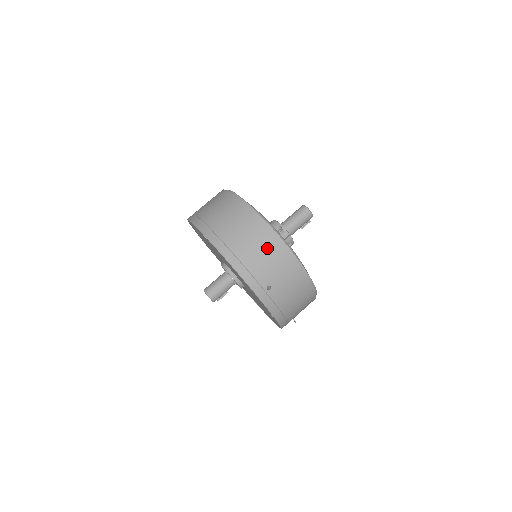
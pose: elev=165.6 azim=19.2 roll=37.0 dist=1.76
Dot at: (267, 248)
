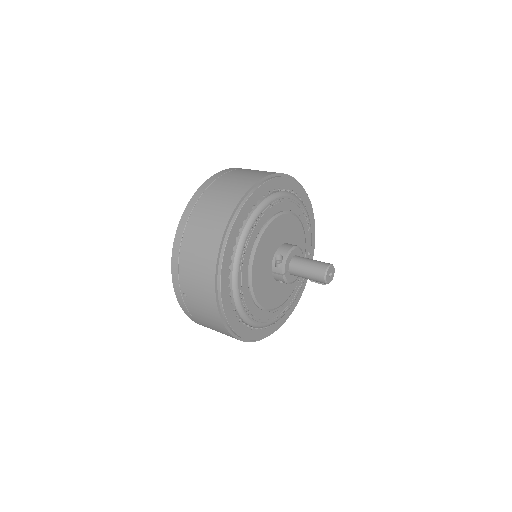
Dot at: (203, 268)
